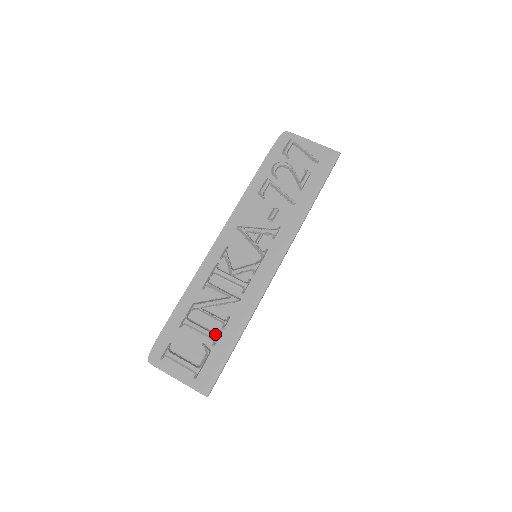
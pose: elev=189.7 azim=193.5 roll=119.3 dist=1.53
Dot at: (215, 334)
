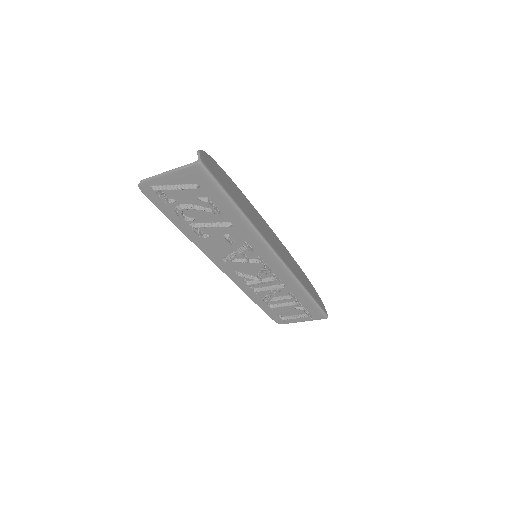
Dot at: (295, 303)
